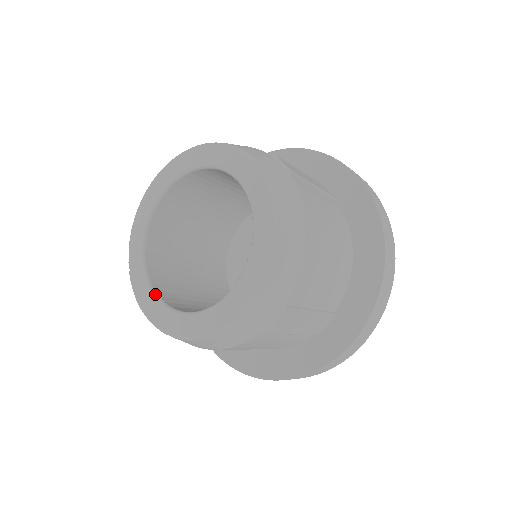
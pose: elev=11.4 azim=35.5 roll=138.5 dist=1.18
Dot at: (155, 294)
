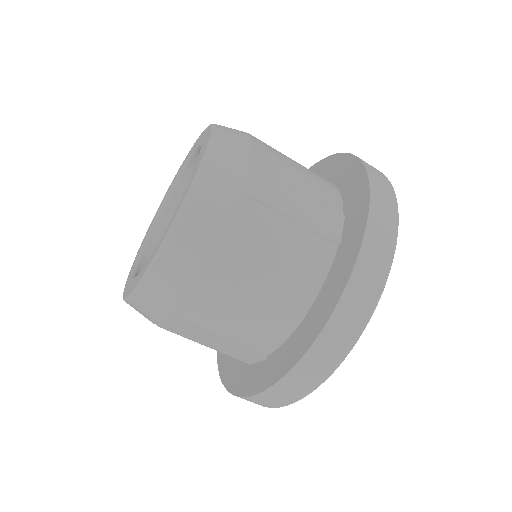
Dot at: occluded
